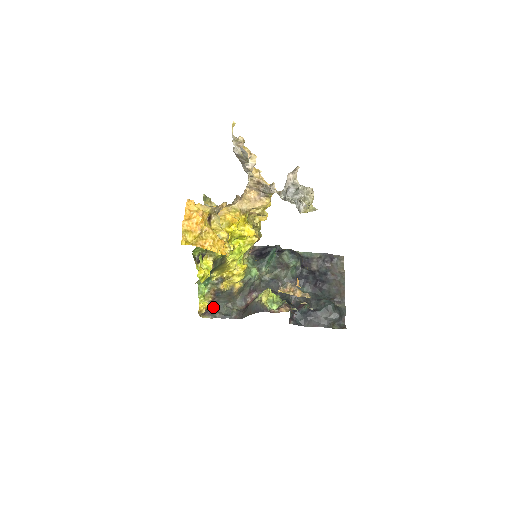
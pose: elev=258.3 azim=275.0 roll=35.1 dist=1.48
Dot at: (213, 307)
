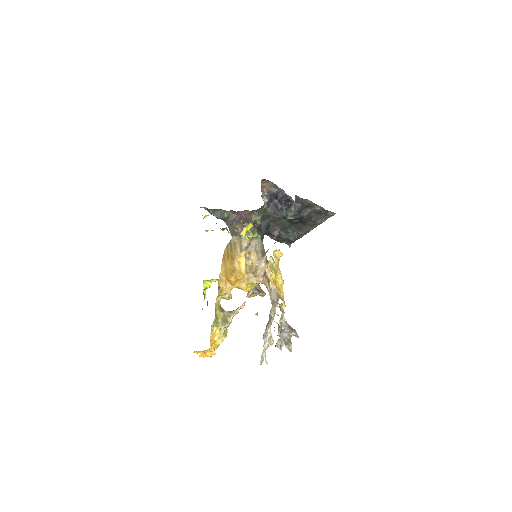
Dot at: (212, 209)
